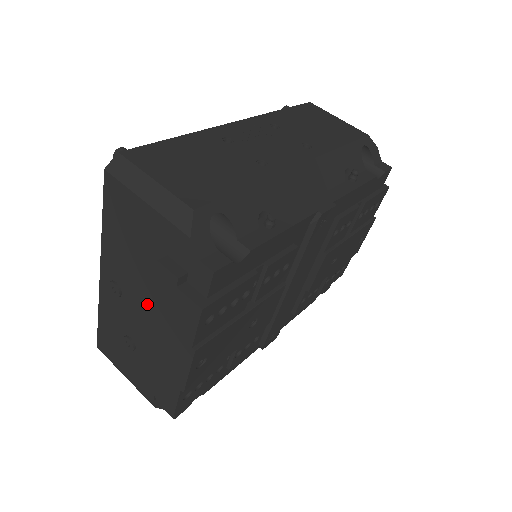
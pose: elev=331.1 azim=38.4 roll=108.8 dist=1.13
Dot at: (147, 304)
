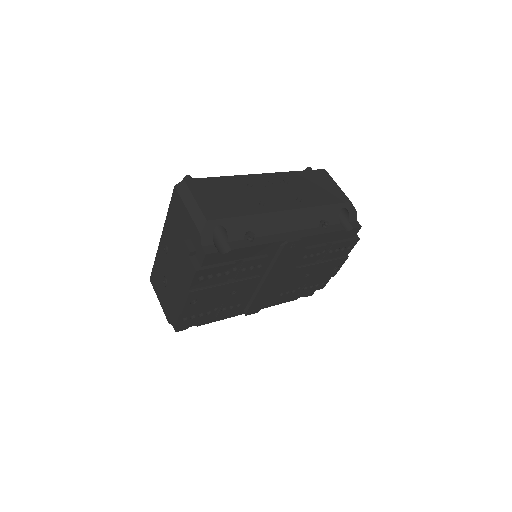
Dot at: occluded
